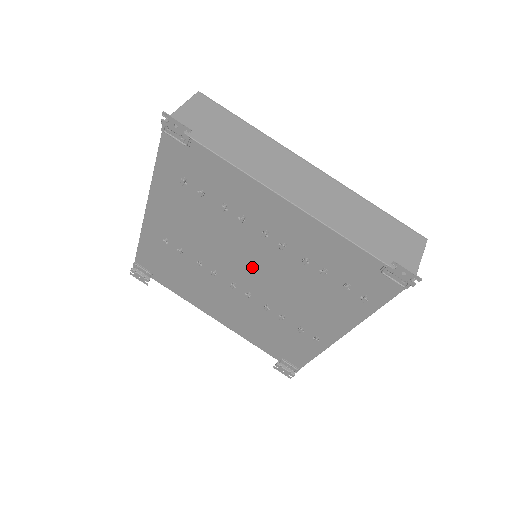
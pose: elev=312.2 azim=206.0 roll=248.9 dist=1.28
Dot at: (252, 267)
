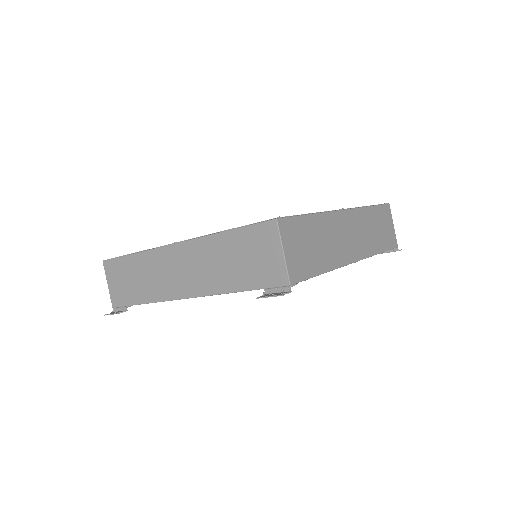
Dot at: occluded
